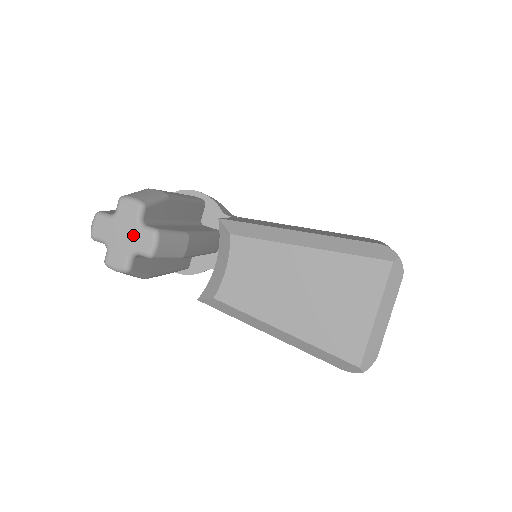
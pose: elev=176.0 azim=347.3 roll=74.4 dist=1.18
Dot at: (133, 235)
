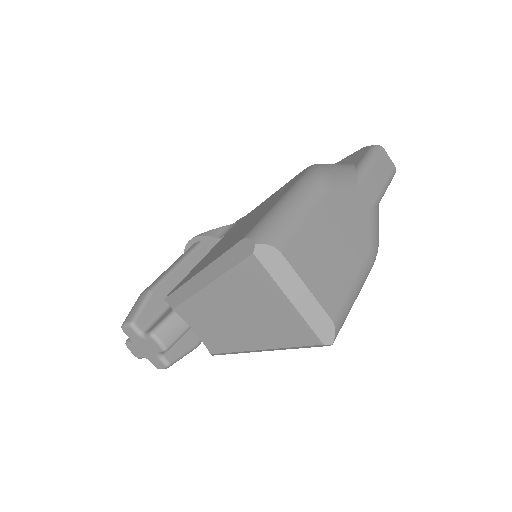
Dot at: (146, 345)
